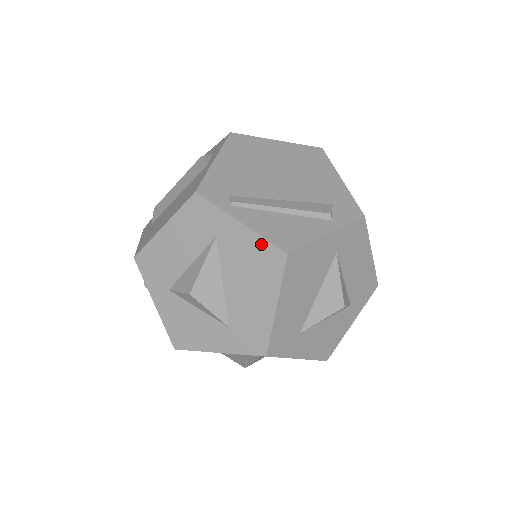
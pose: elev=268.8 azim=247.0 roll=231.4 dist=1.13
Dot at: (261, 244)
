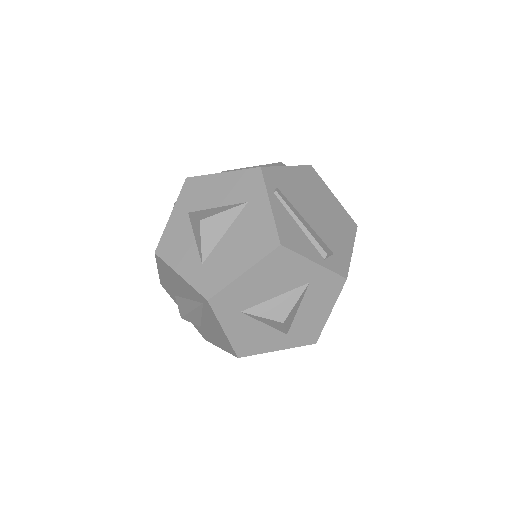
Dot at: (270, 227)
